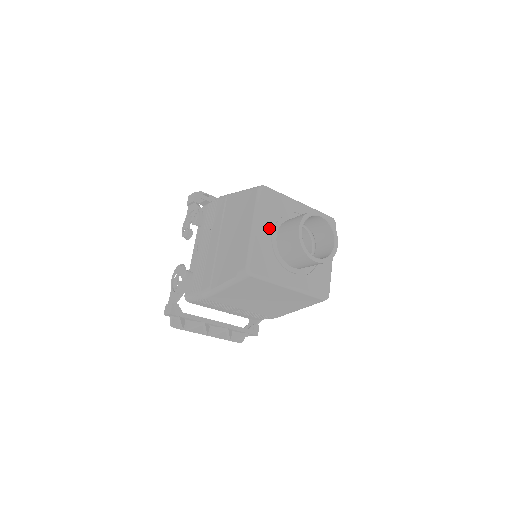
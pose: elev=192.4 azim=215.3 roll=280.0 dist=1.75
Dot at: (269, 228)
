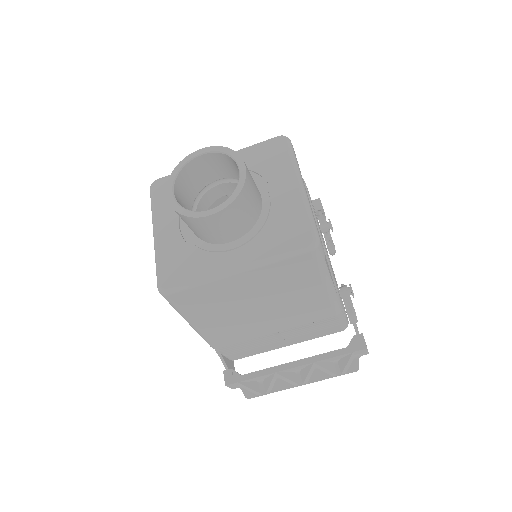
Dot at: (175, 221)
